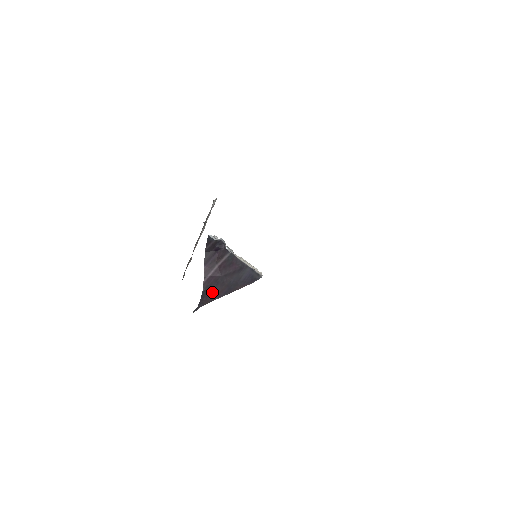
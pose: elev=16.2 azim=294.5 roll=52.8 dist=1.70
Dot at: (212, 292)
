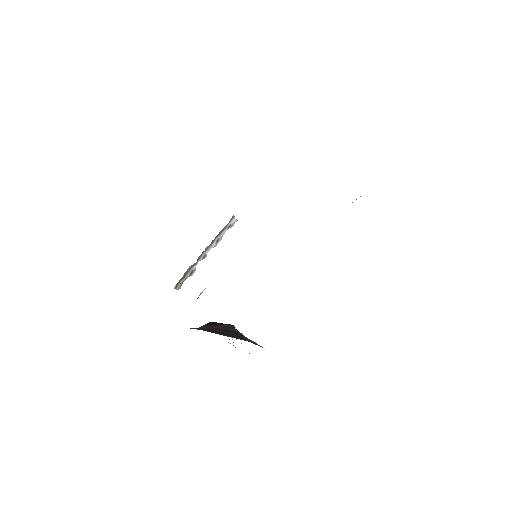
Dot at: (199, 329)
